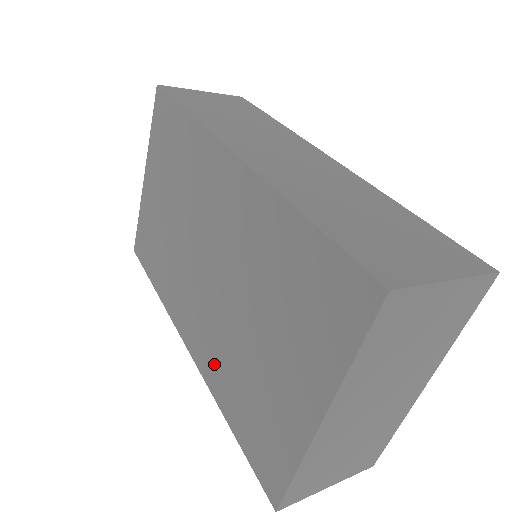
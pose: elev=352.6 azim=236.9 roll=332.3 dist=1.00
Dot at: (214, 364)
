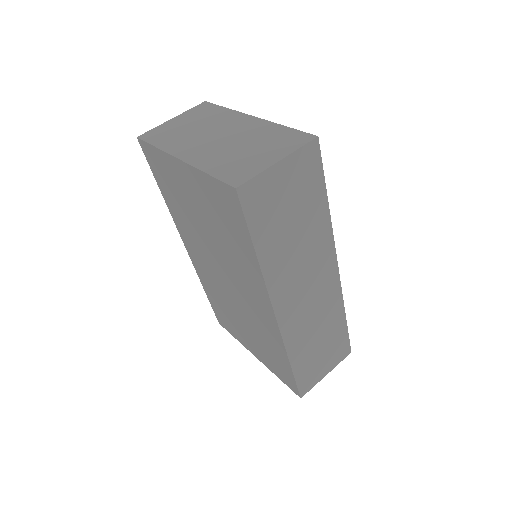
Dot at: (207, 281)
